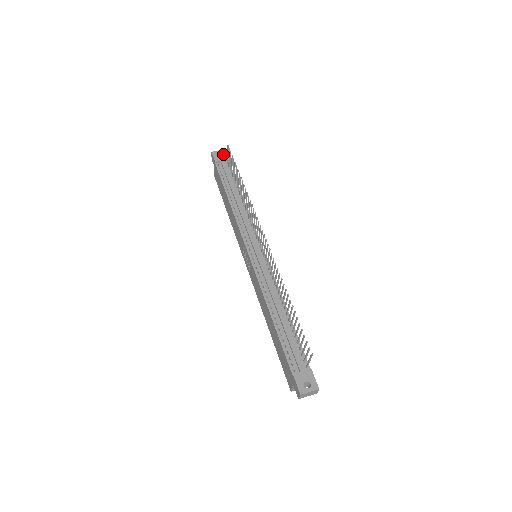
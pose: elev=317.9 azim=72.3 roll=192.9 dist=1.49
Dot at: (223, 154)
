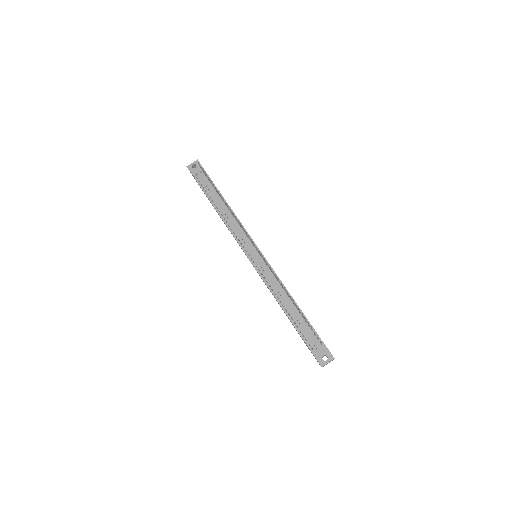
Dot at: (197, 165)
